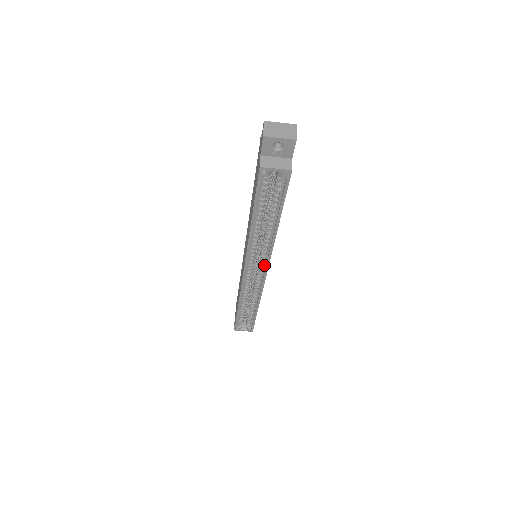
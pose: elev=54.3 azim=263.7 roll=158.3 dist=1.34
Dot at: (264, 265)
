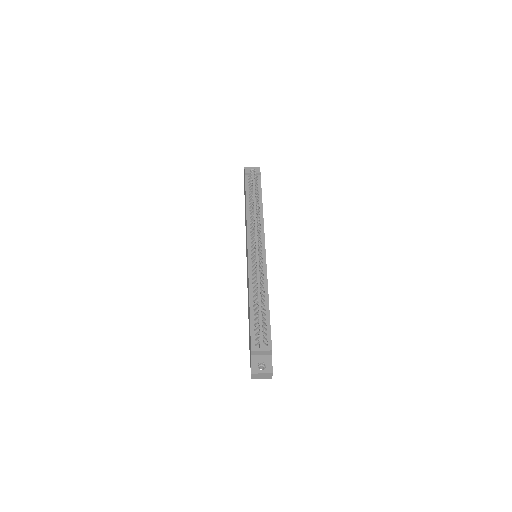
Dot at: occluded
